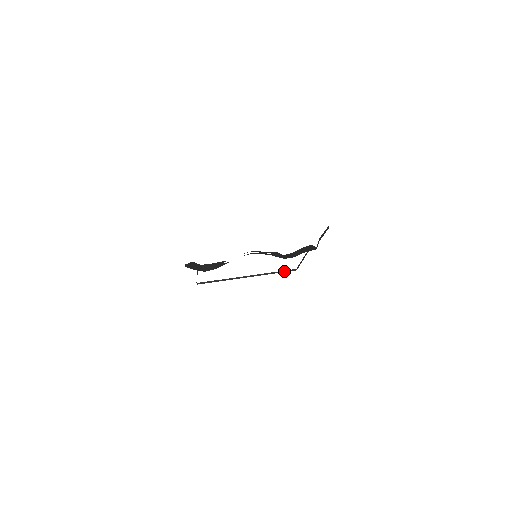
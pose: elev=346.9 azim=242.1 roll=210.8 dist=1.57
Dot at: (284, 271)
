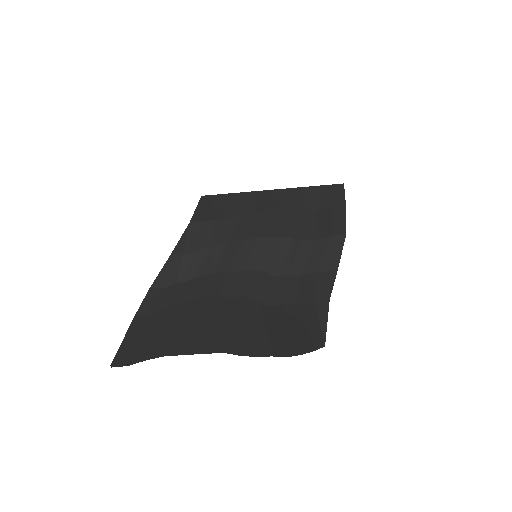
Dot at: (325, 185)
